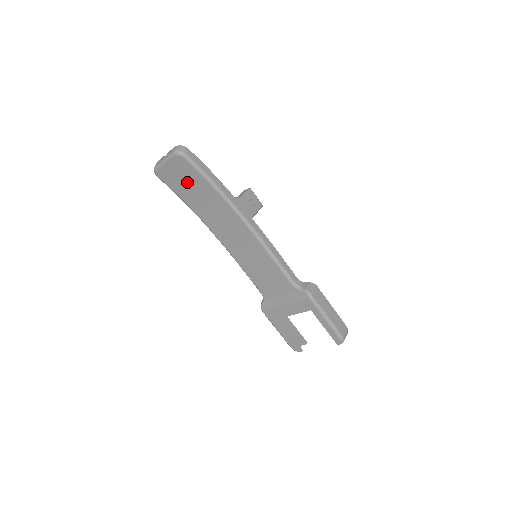
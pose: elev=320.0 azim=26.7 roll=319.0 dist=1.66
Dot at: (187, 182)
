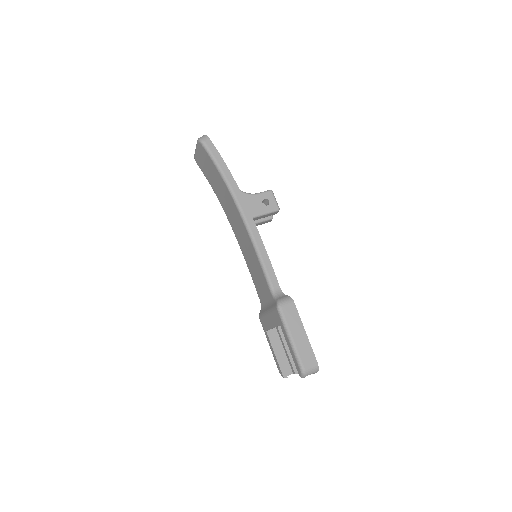
Dot at: (210, 170)
